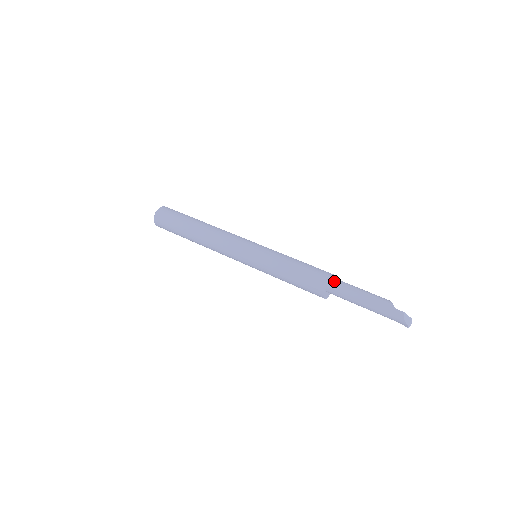
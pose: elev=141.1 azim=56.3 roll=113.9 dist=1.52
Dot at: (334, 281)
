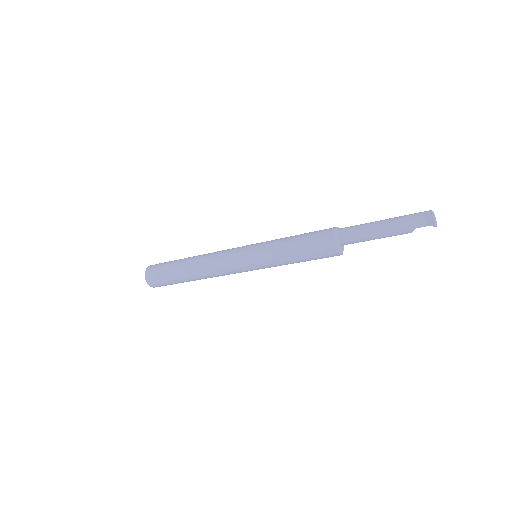
Dot at: occluded
